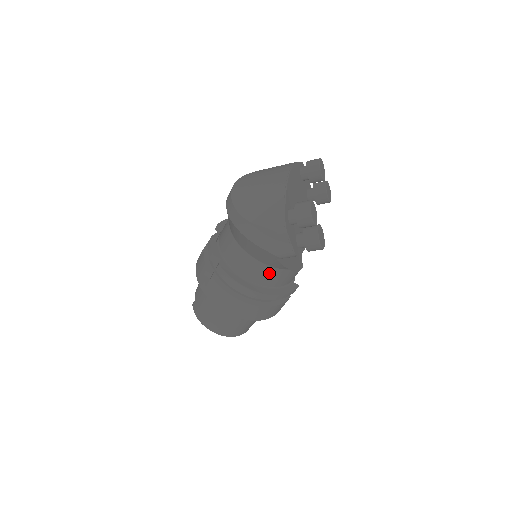
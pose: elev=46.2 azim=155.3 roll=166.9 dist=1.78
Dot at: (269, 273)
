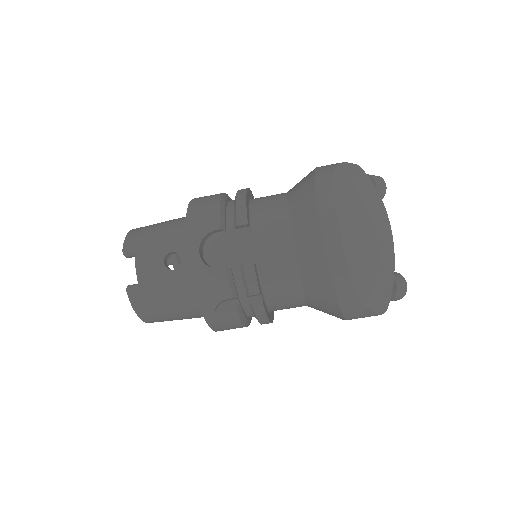
Dot at: occluded
